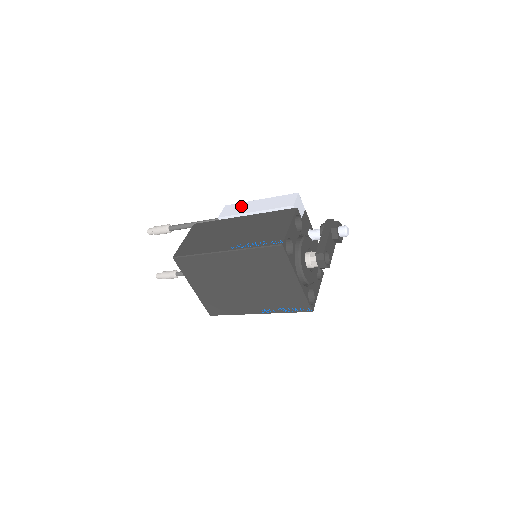
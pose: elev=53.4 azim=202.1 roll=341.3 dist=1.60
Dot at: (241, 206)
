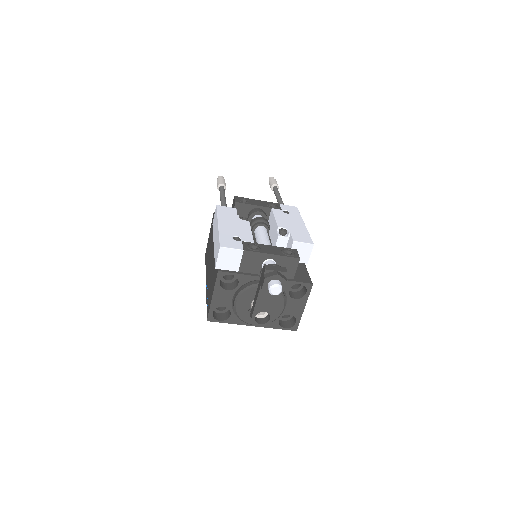
Dot at: (215, 222)
